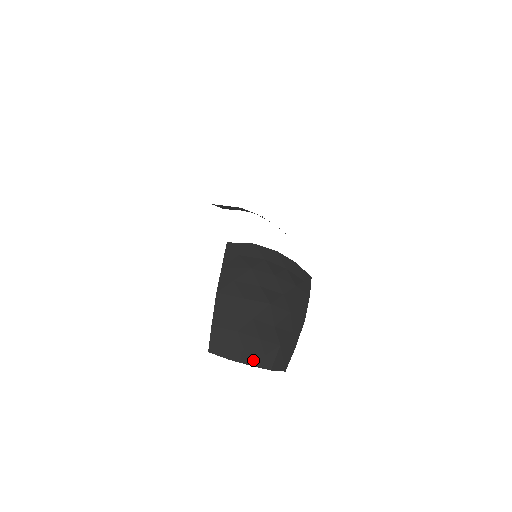
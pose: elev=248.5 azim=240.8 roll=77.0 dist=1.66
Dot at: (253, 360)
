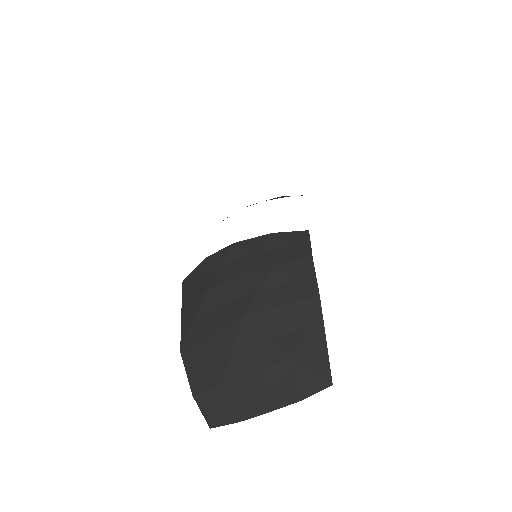
Dot at: (268, 403)
